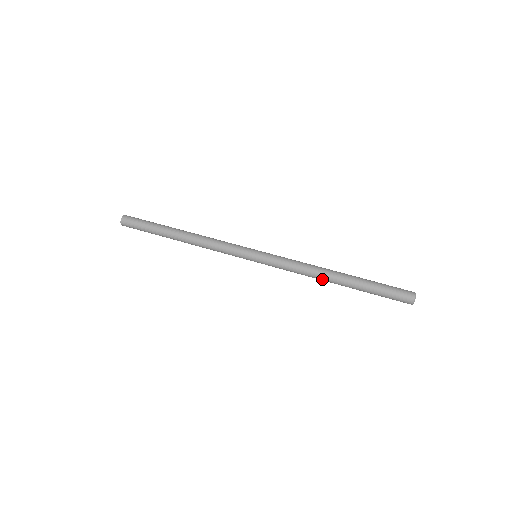
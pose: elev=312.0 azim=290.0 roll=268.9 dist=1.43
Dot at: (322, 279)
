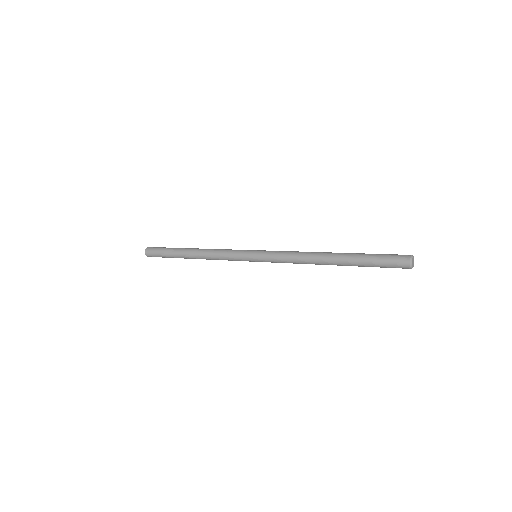
Dot at: (316, 256)
